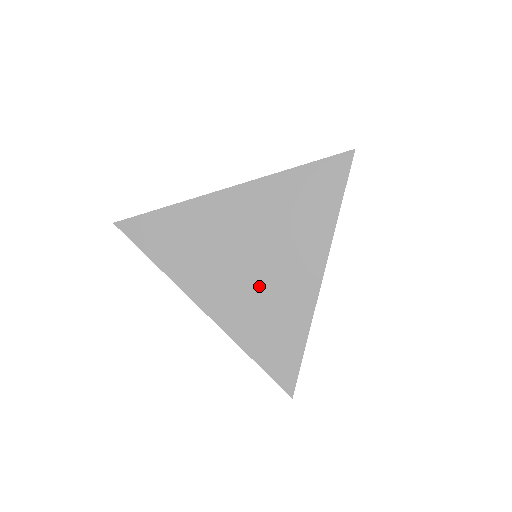
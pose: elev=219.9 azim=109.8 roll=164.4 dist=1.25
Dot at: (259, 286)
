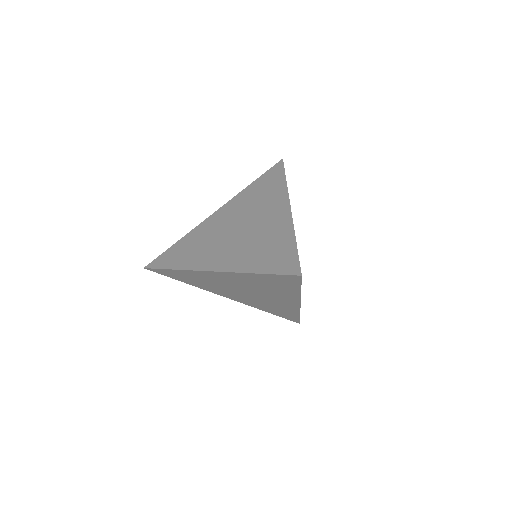
Dot at: (248, 237)
